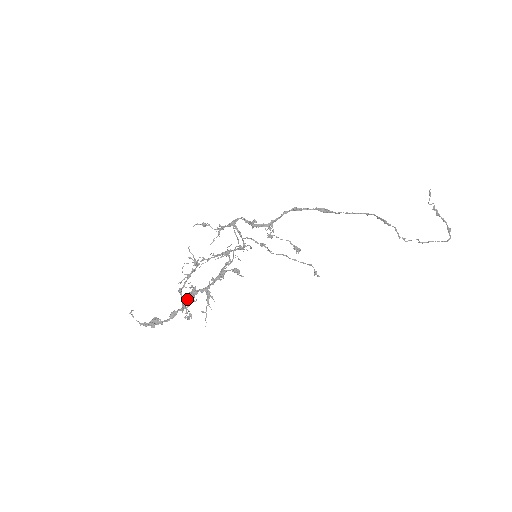
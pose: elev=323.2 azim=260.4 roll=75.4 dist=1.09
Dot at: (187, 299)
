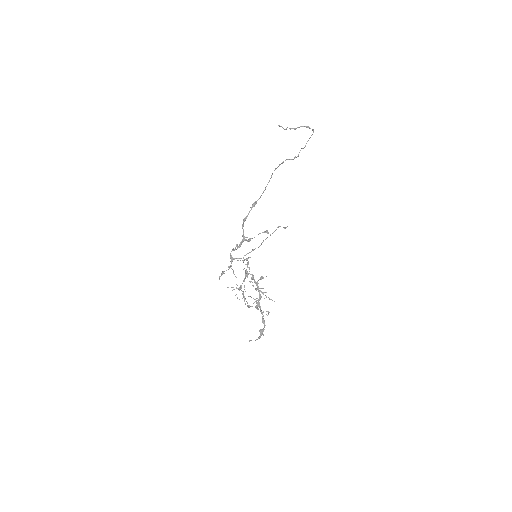
Dot at: occluded
